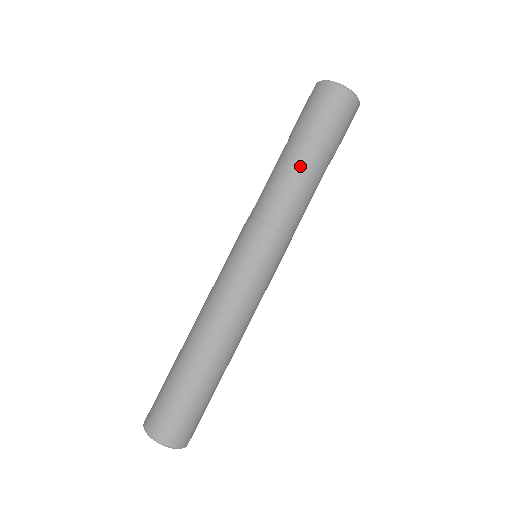
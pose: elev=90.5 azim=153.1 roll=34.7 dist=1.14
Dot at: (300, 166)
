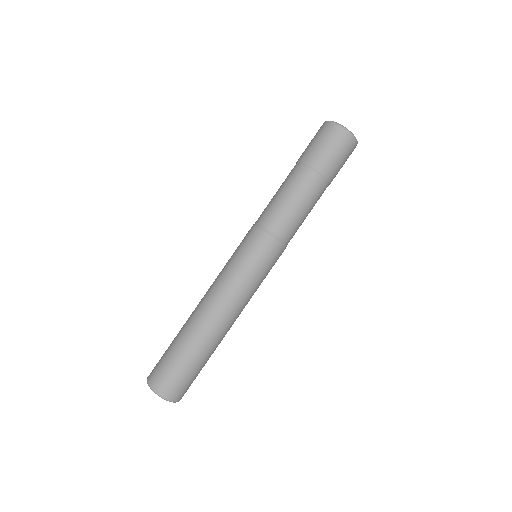
Dot at: (289, 182)
